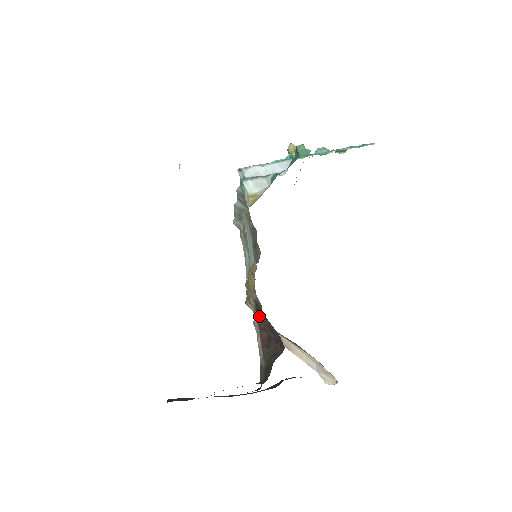
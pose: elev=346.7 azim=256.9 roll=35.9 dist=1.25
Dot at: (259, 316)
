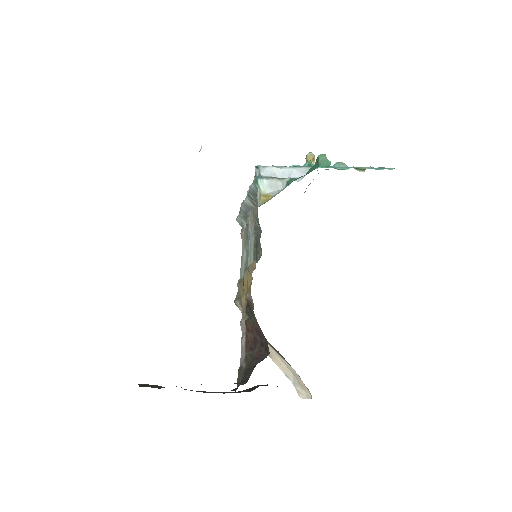
Dot at: (248, 316)
